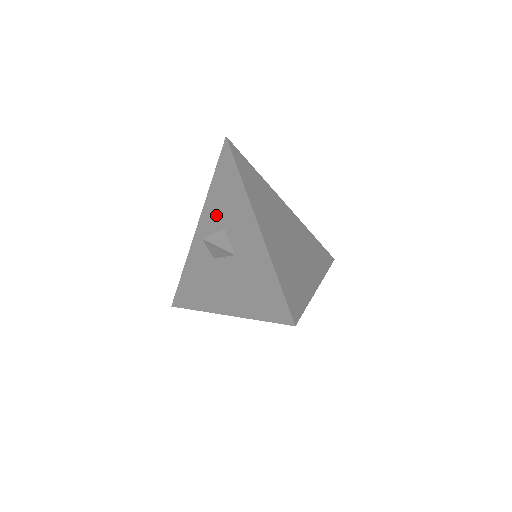
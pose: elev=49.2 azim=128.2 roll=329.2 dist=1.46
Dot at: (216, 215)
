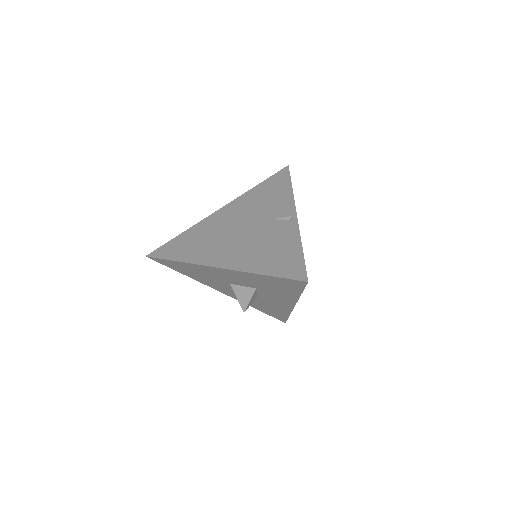
Dot at: (252, 282)
